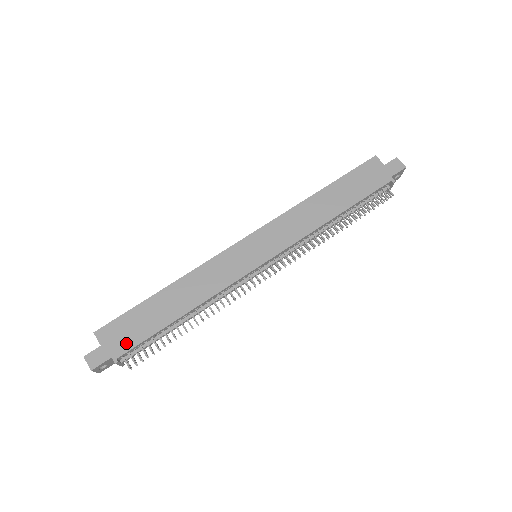
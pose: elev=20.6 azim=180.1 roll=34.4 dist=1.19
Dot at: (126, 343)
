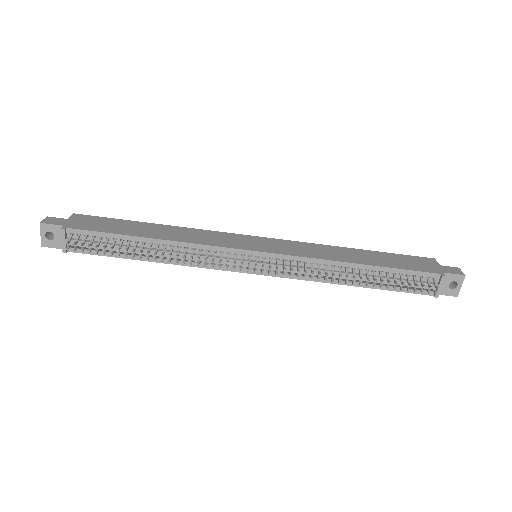
Dot at: (86, 226)
